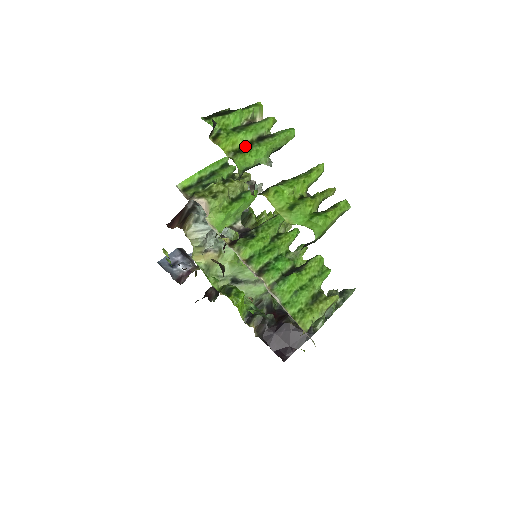
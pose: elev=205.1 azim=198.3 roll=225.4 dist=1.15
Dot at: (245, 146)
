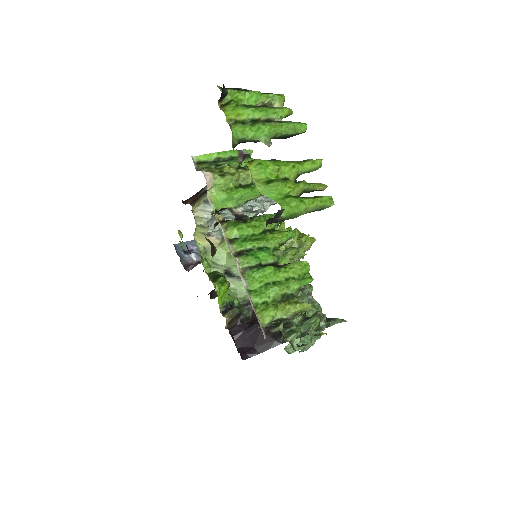
Dot at: (250, 121)
